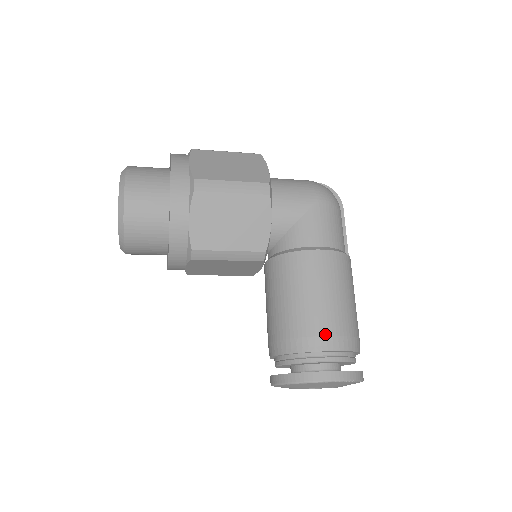
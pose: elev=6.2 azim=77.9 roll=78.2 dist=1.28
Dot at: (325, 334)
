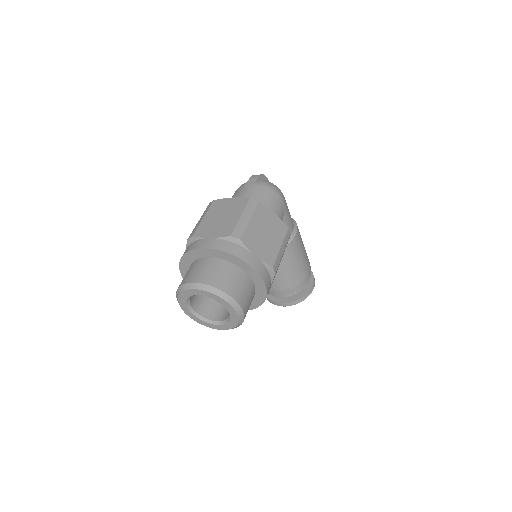
Dot at: (308, 272)
